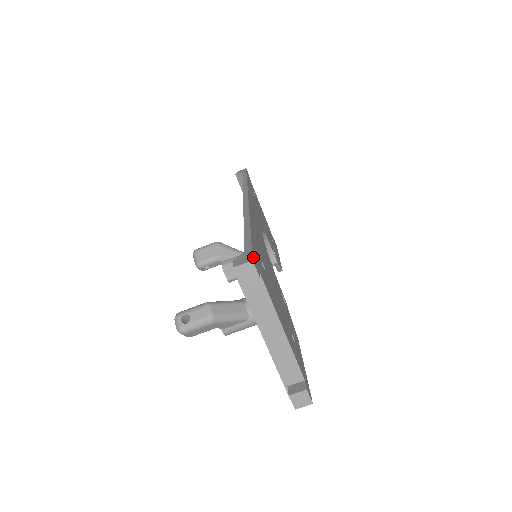
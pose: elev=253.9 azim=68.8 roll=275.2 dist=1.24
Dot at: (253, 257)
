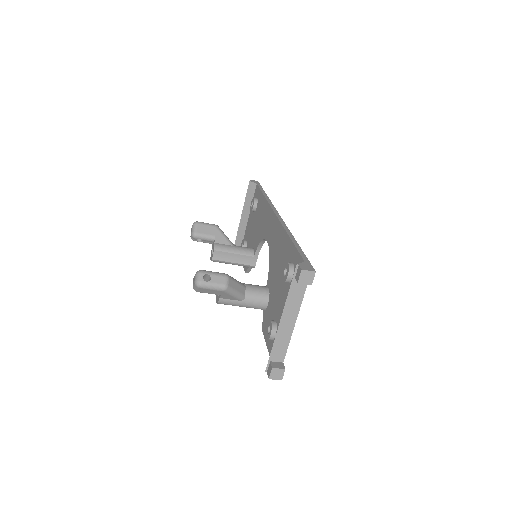
Dot at: (312, 269)
